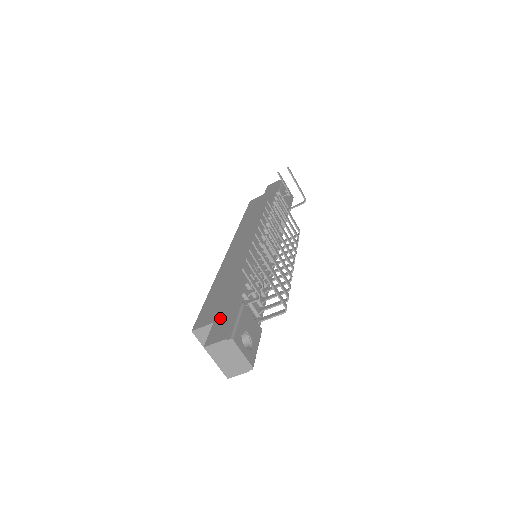
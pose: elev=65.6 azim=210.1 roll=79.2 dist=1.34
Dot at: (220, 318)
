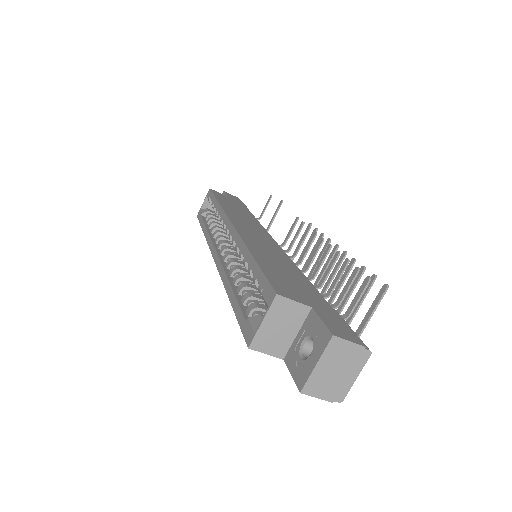
Dot at: (321, 308)
